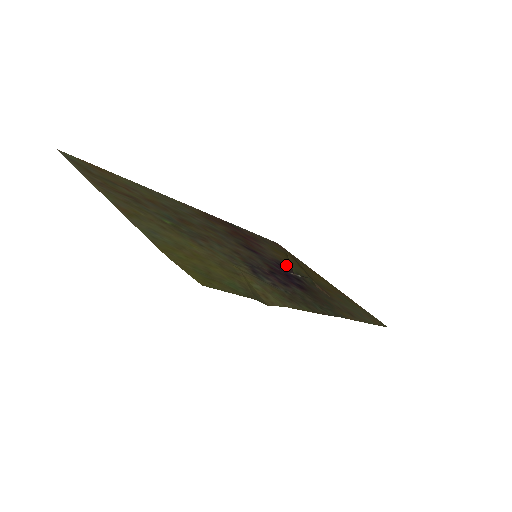
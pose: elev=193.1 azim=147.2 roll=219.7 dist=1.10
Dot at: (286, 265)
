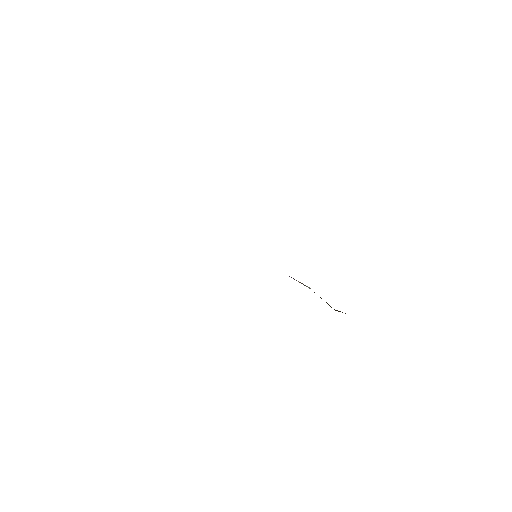
Dot at: occluded
